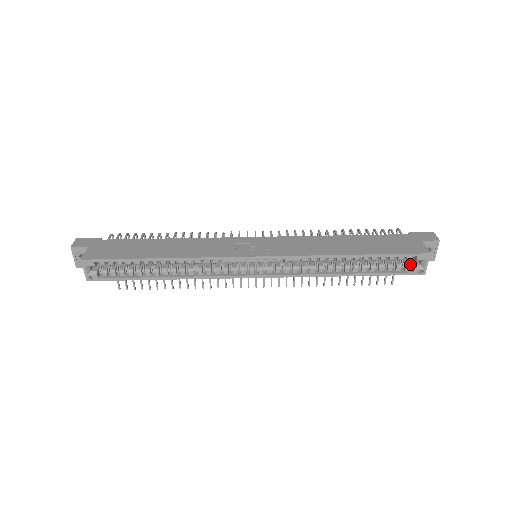
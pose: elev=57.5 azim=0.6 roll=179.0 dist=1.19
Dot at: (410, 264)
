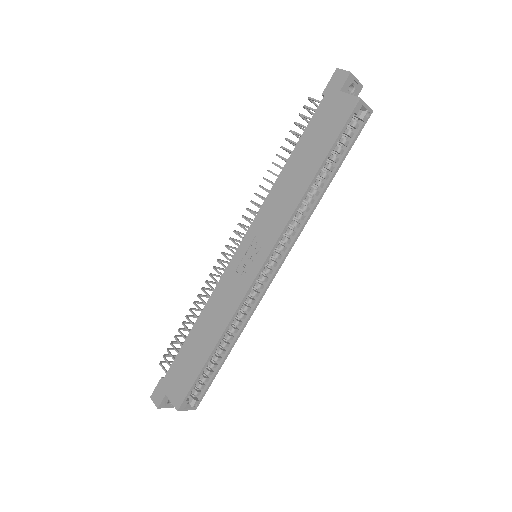
Dot at: (353, 118)
